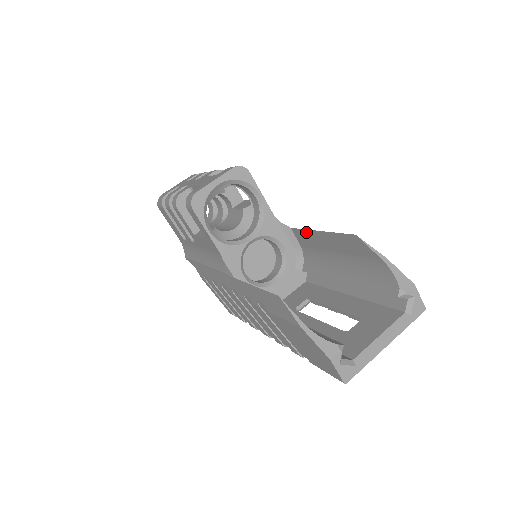
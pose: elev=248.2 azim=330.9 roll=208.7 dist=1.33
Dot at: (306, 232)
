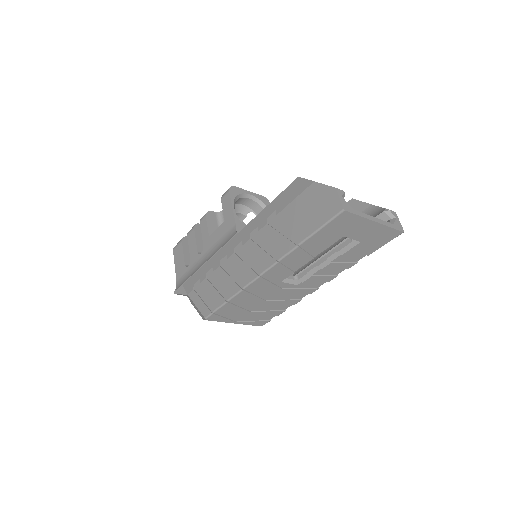
Dot at: occluded
